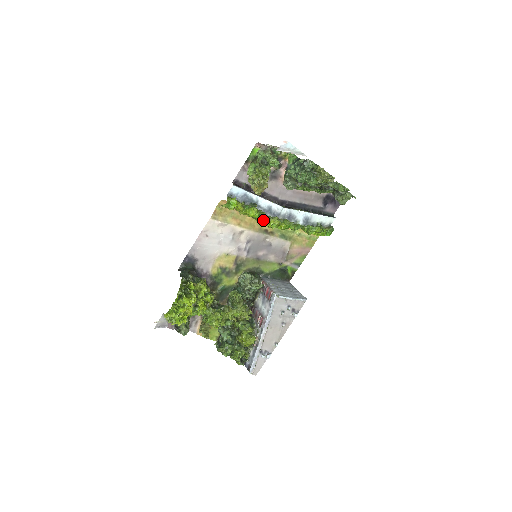
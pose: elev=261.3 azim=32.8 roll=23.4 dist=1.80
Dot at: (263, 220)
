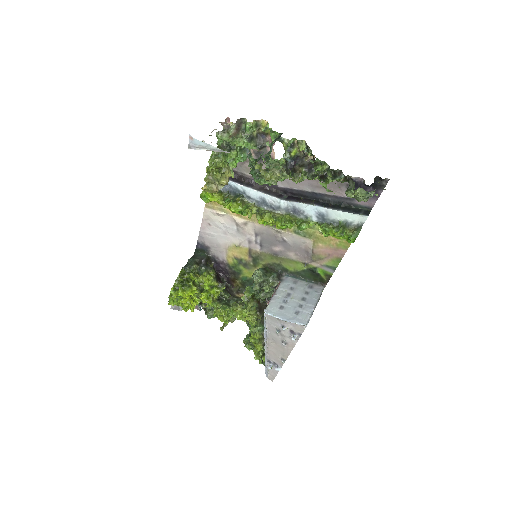
Dot at: (256, 215)
